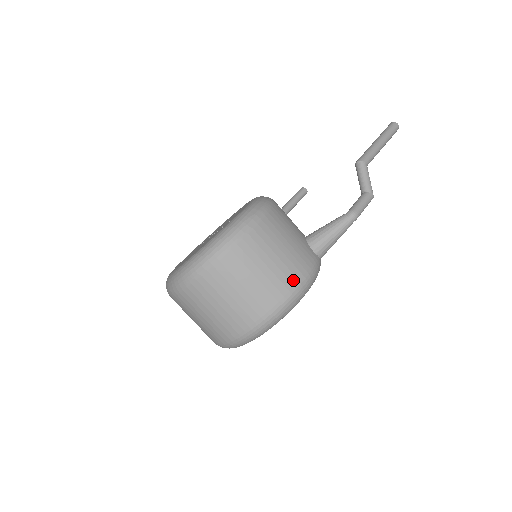
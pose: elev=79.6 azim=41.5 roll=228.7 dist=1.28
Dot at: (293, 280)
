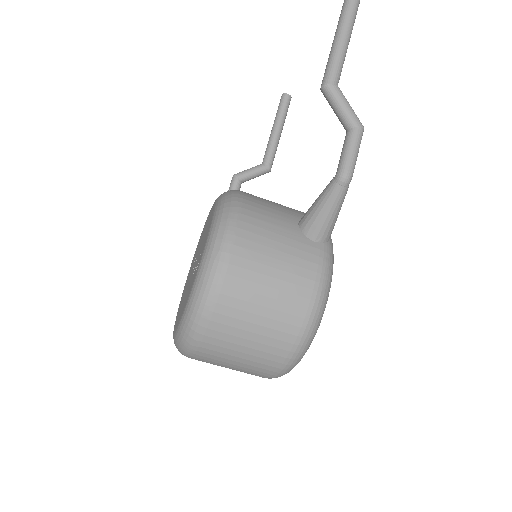
Dot at: (303, 304)
